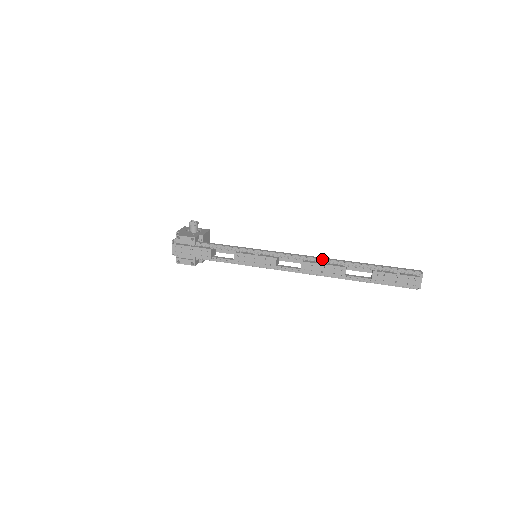
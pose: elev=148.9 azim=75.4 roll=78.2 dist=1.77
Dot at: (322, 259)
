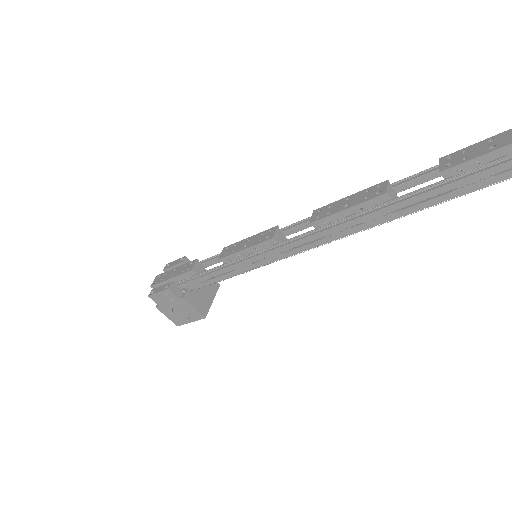
Dot at: occluded
